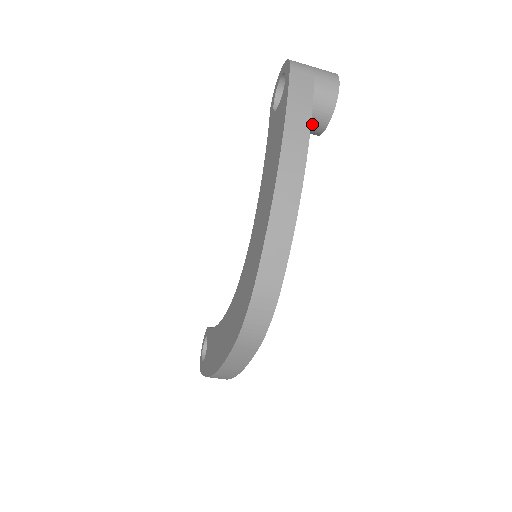
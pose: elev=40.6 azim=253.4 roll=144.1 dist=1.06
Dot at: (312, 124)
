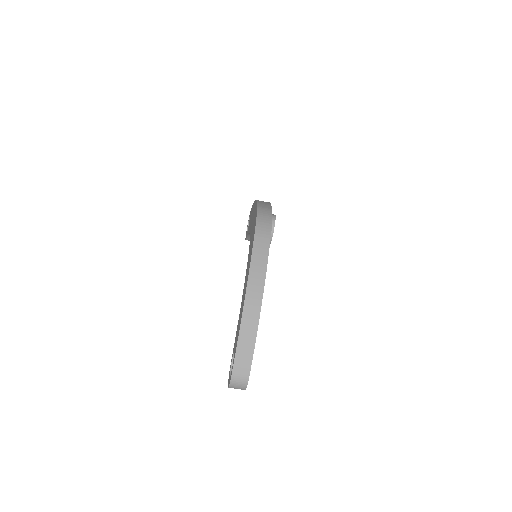
Dot at: occluded
